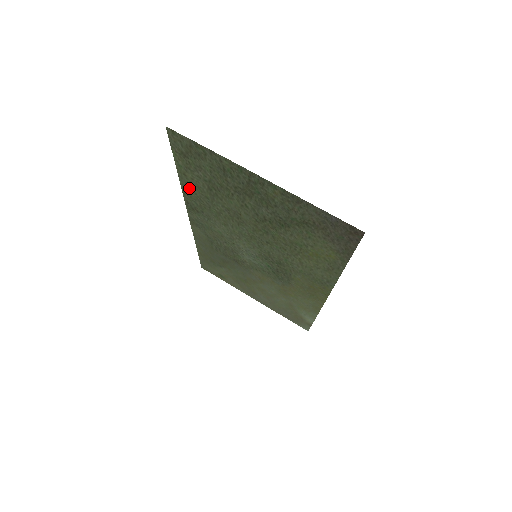
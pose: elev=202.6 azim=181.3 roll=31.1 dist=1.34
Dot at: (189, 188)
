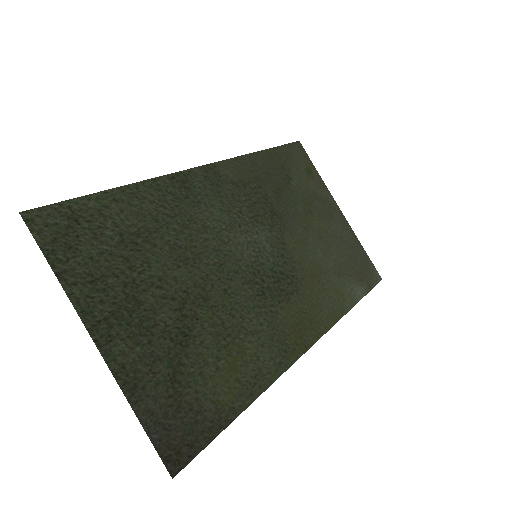
Dot at: (142, 195)
